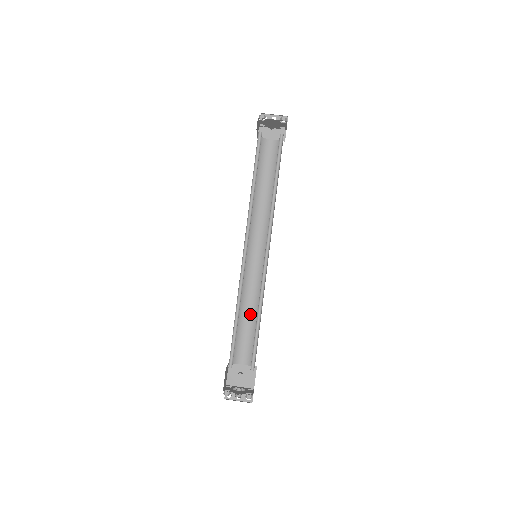
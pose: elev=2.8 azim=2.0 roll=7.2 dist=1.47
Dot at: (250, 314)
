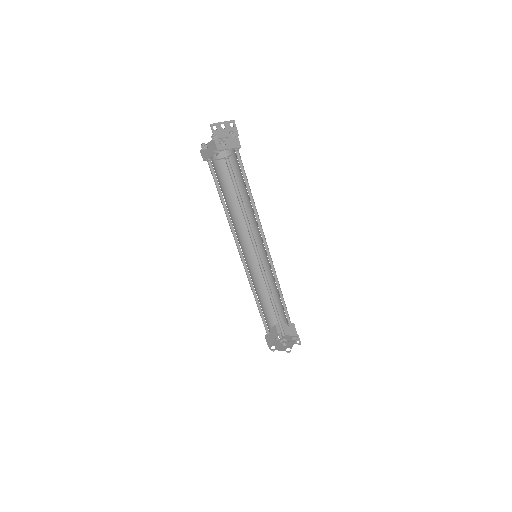
Dot at: (274, 291)
